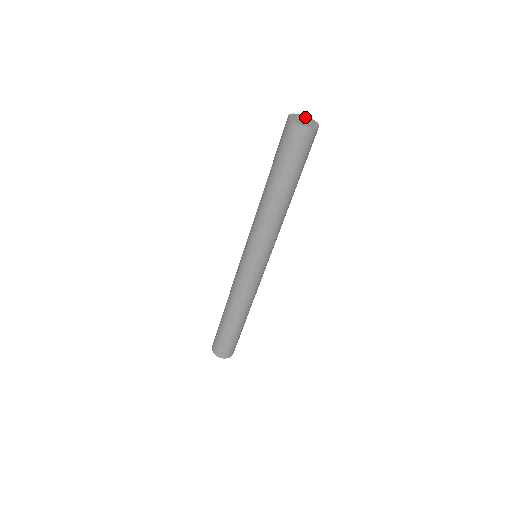
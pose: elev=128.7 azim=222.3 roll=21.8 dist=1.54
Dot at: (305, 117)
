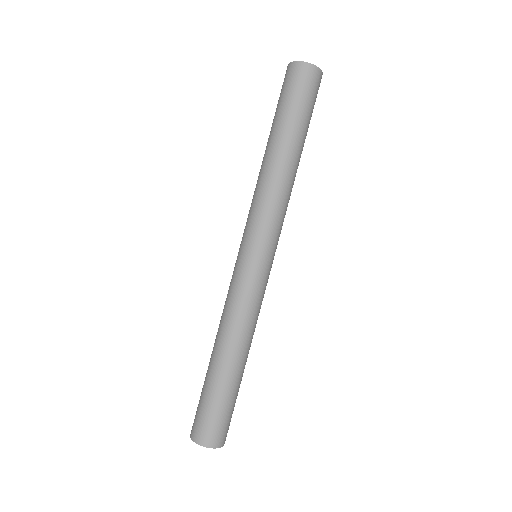
Dot at: occluded
